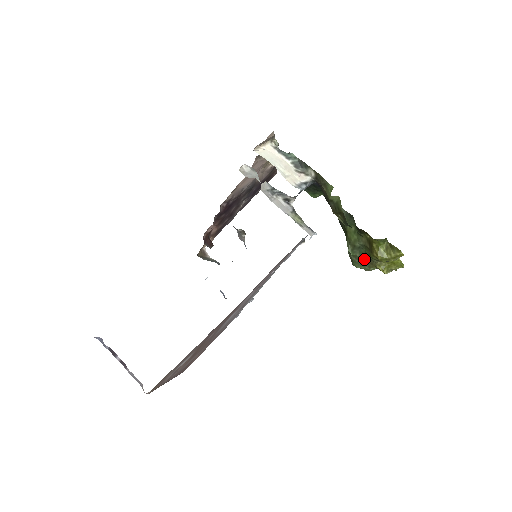
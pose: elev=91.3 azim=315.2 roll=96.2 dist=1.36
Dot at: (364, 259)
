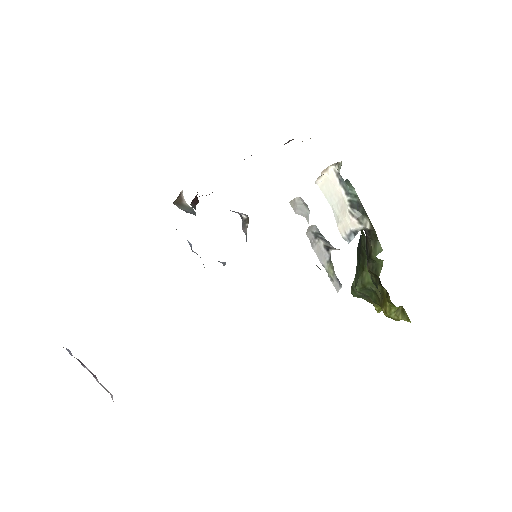
Dot at: (366, 296)
